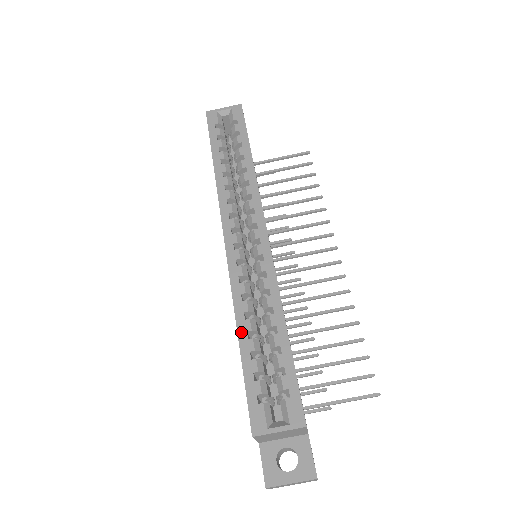
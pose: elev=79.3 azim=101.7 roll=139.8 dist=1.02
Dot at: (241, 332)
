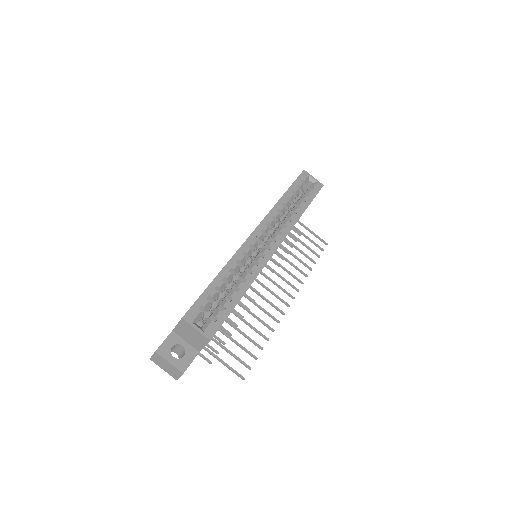
Dot at: (222, 274)
